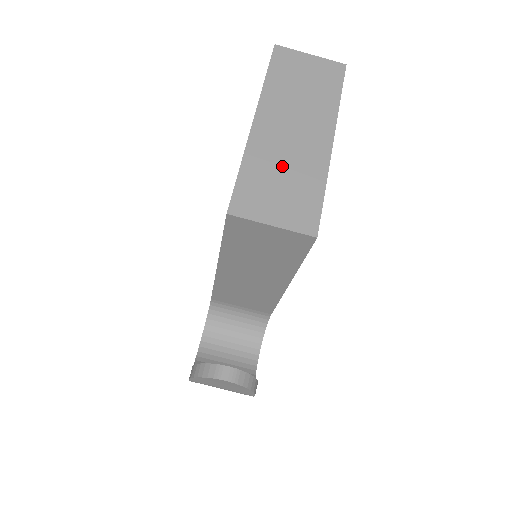
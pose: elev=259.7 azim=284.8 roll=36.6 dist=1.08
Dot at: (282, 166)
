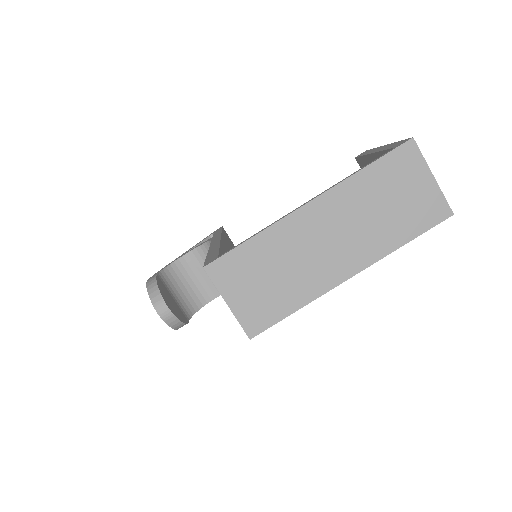
Dot at: (285, 264)
